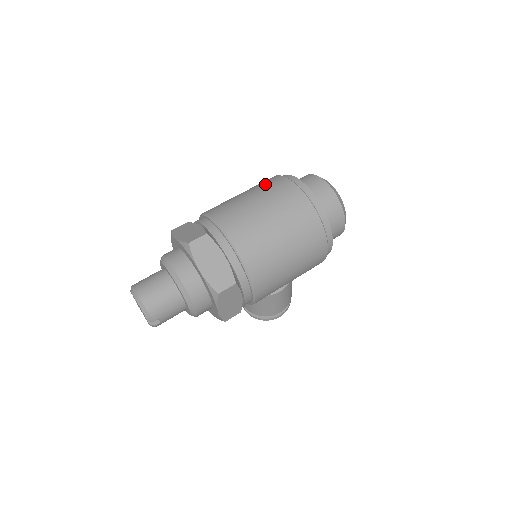
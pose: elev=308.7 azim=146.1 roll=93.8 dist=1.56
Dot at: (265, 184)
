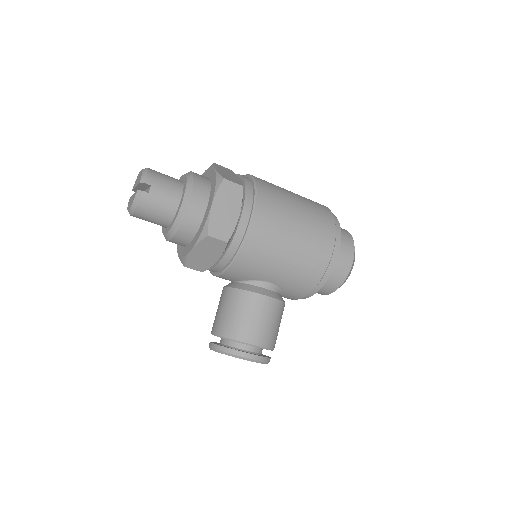
Dot at: occluded
